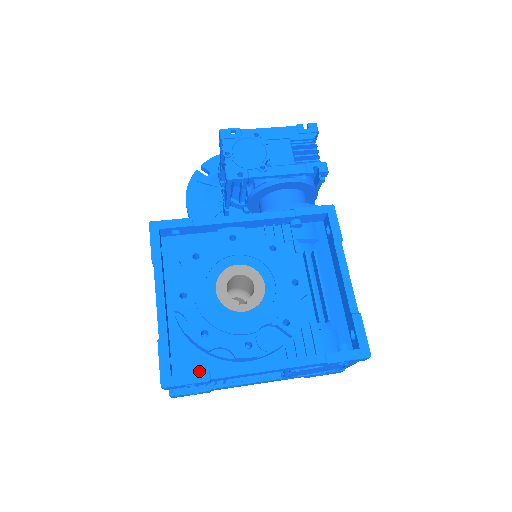
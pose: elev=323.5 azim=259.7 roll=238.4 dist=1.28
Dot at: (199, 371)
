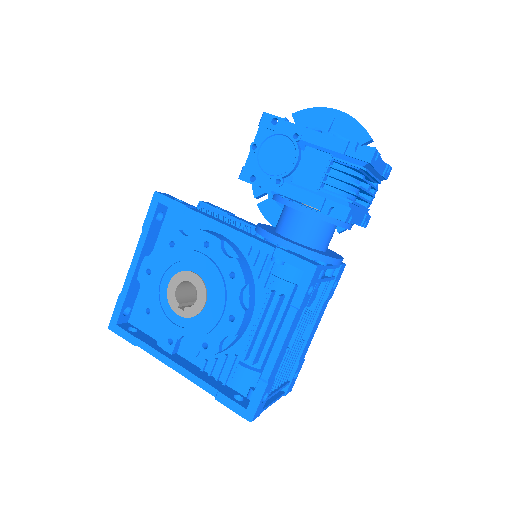
Dot at: (144, 330)
